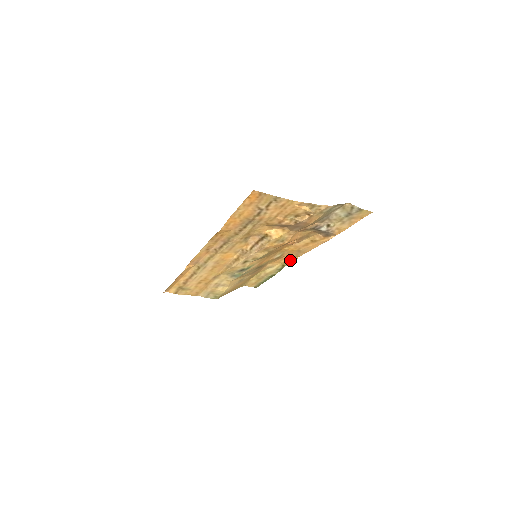
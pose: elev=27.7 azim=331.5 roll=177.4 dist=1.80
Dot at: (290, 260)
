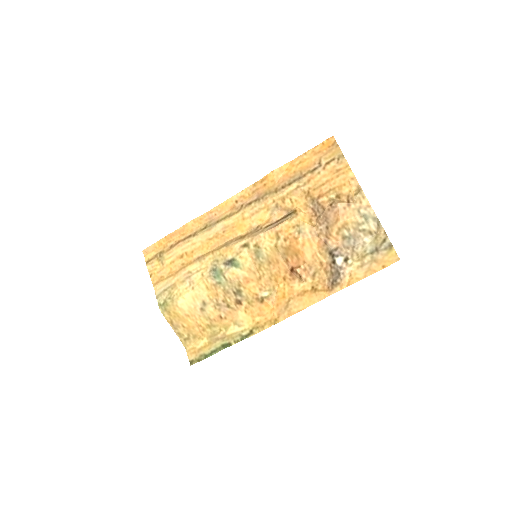
Dot at: (265, 323)
